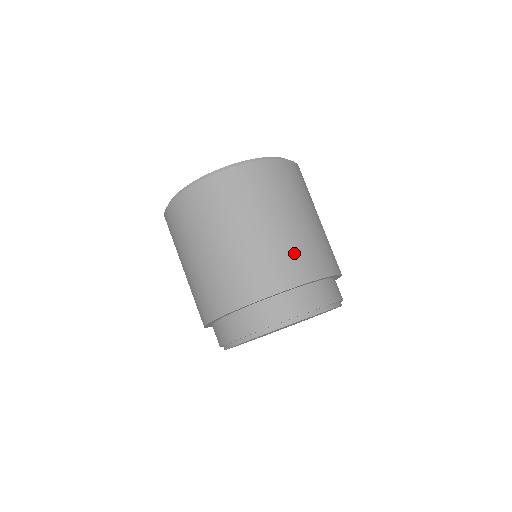
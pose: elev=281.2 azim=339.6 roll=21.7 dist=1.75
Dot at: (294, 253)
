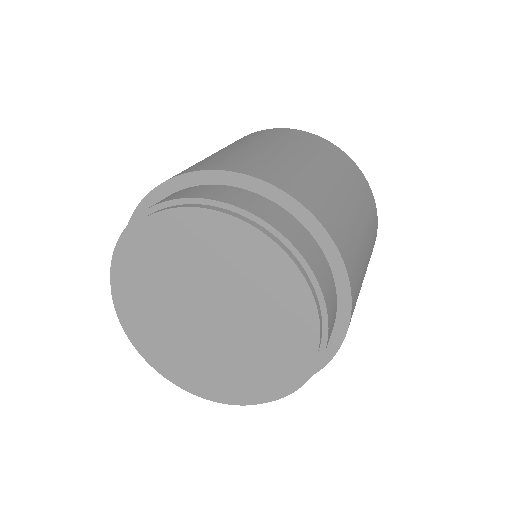
Dot at: (270, 163)
